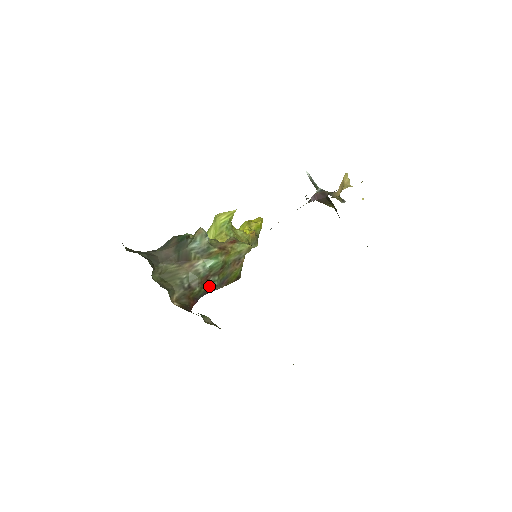
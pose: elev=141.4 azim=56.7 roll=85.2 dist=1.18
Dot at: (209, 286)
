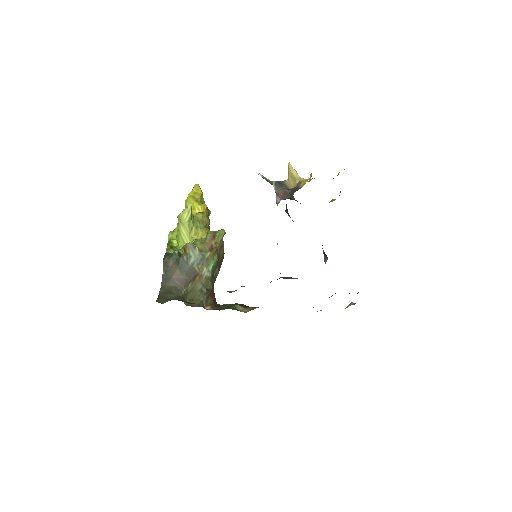
Dot at: (215, 278)
